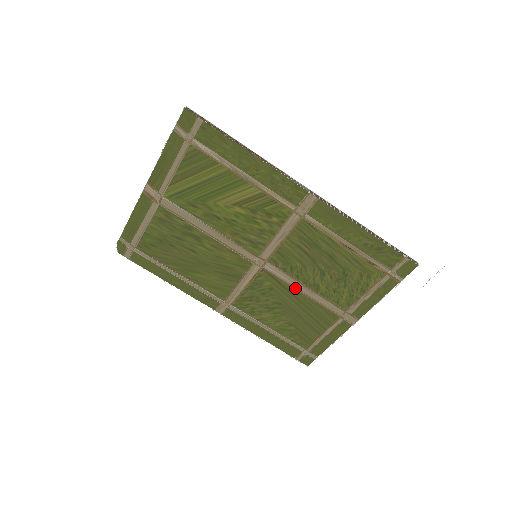
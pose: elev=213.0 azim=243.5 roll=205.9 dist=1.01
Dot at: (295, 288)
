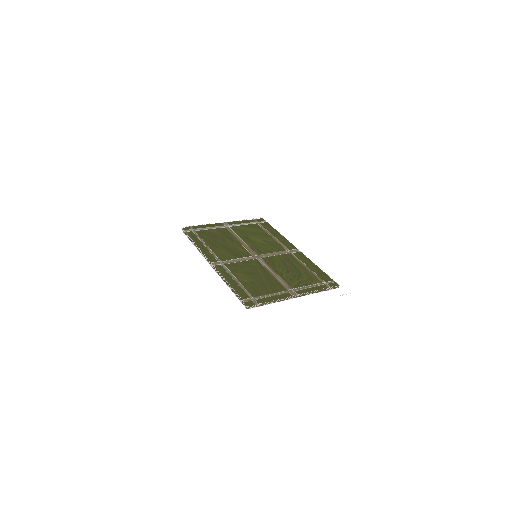
Dot at: (269, 271)
